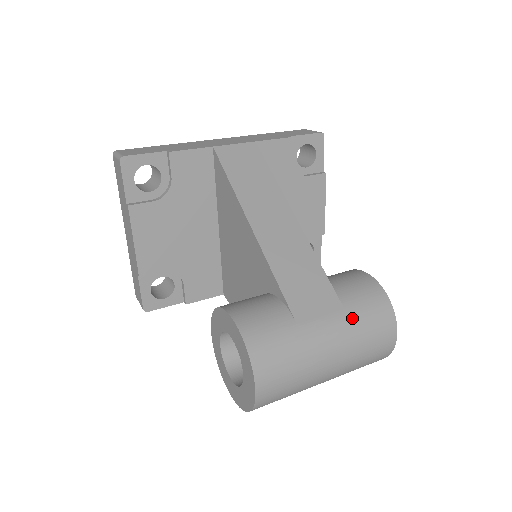
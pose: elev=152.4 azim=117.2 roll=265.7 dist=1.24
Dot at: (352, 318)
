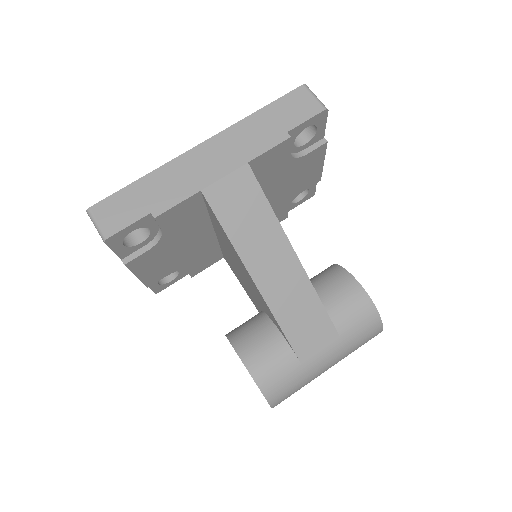
Dot at: (347, 343)
